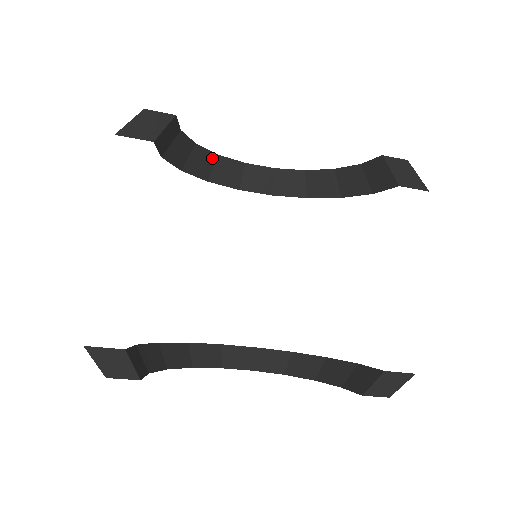
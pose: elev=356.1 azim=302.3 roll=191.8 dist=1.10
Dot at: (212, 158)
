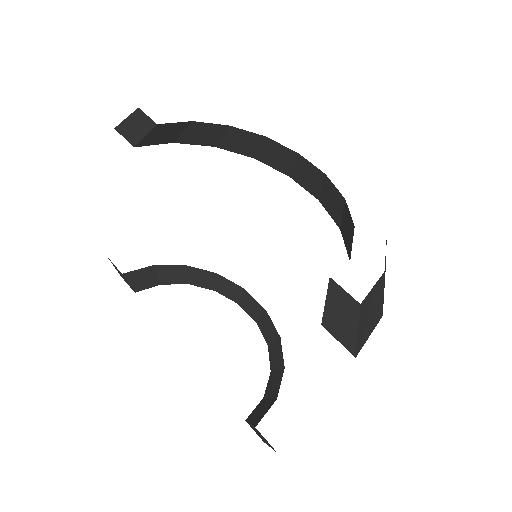
Dot at: (256, 138)
